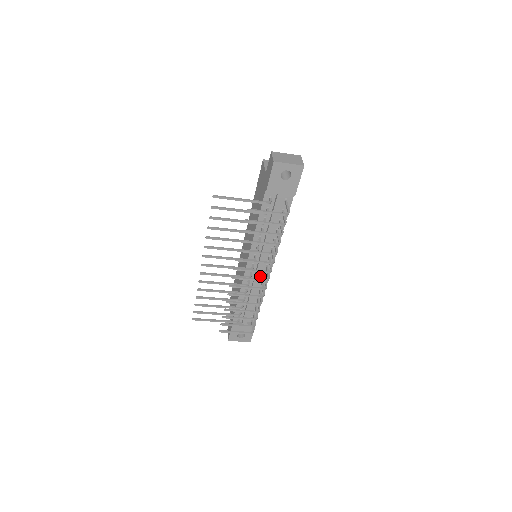
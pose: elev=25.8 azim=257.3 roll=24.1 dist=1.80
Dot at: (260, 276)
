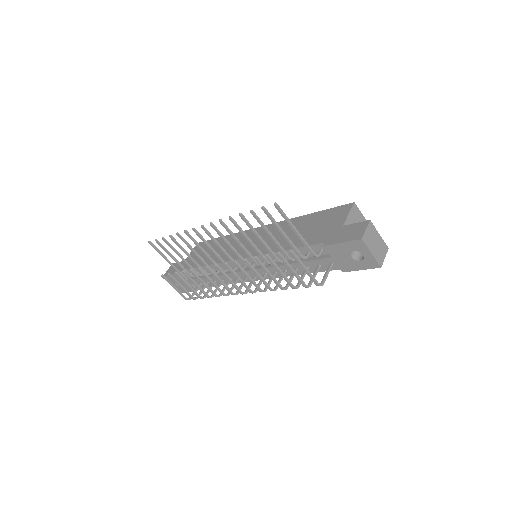
Dot at: occluded
